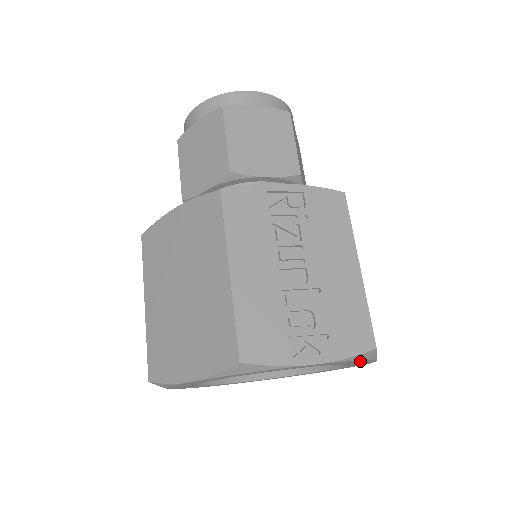
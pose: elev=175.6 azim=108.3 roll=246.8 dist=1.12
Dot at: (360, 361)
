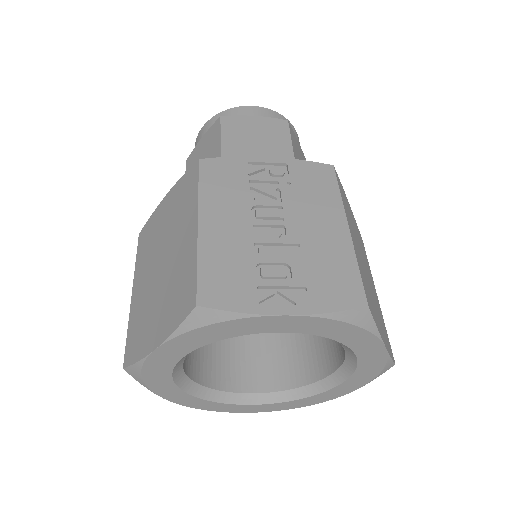
Dot at: (357, 334)
